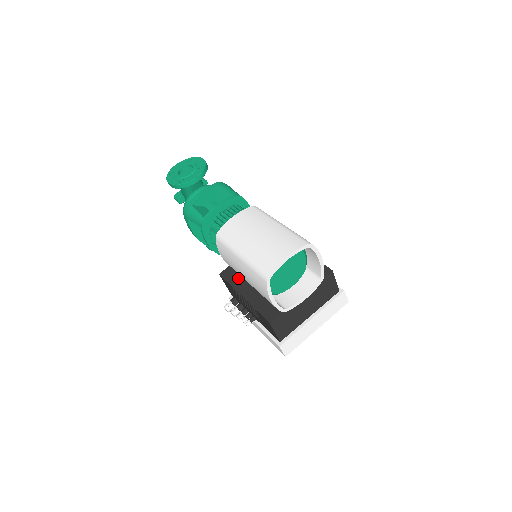
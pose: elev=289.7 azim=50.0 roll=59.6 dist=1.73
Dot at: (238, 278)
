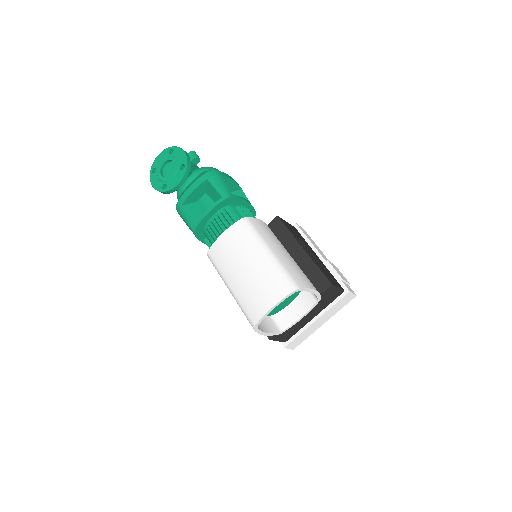
Dot at: occluded
